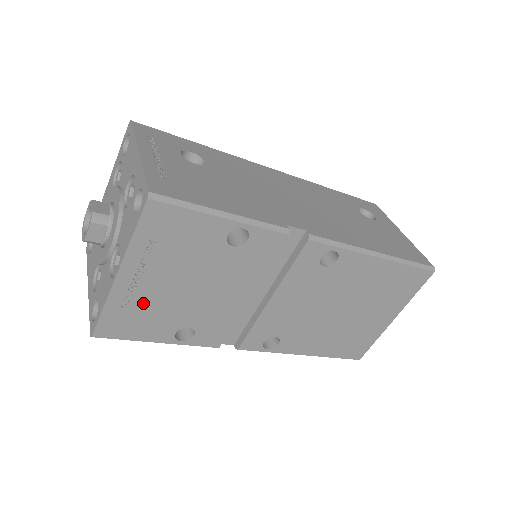
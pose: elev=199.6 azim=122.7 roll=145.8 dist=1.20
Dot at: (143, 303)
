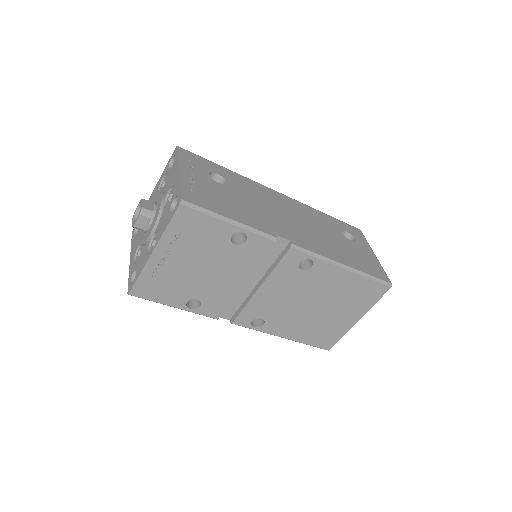
Dot at: (167, 275)
